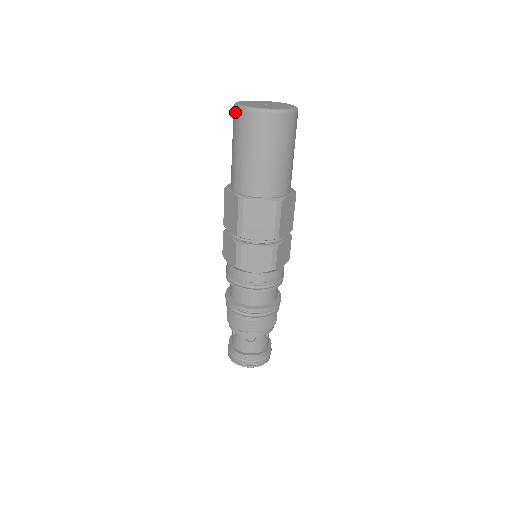
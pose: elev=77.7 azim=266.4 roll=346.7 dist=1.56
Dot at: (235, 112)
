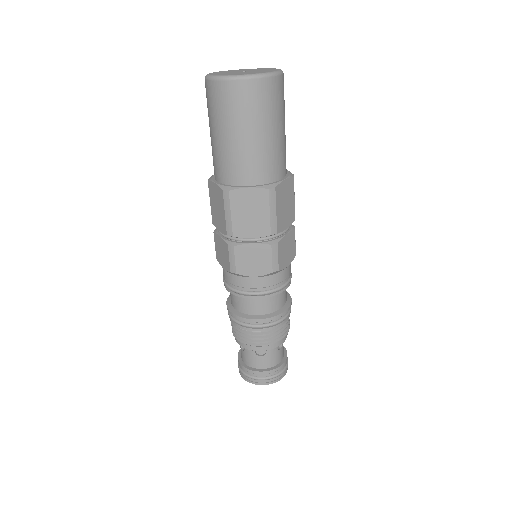
Dot at: (206, 85)
